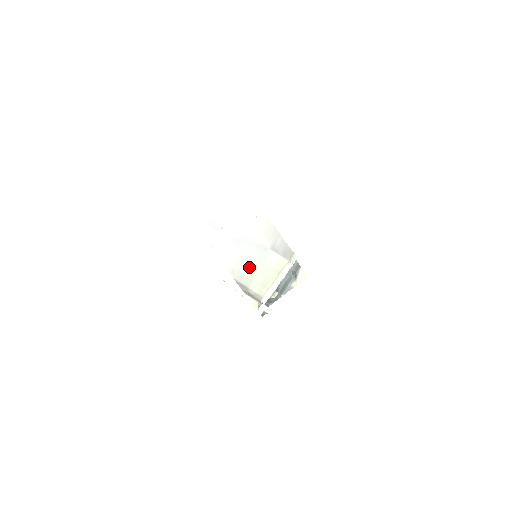
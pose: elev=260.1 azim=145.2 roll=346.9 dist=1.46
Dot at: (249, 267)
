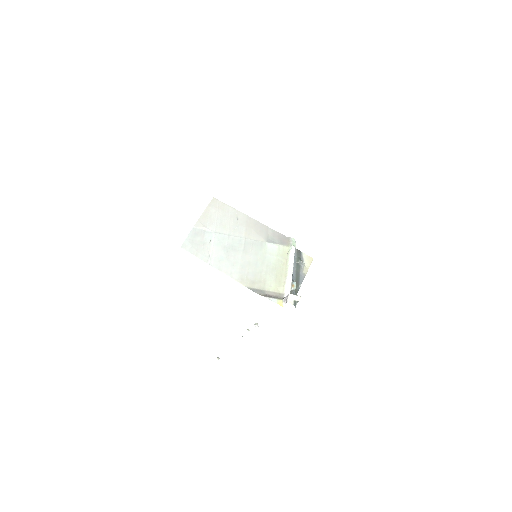
Dot at: (255, 268)
